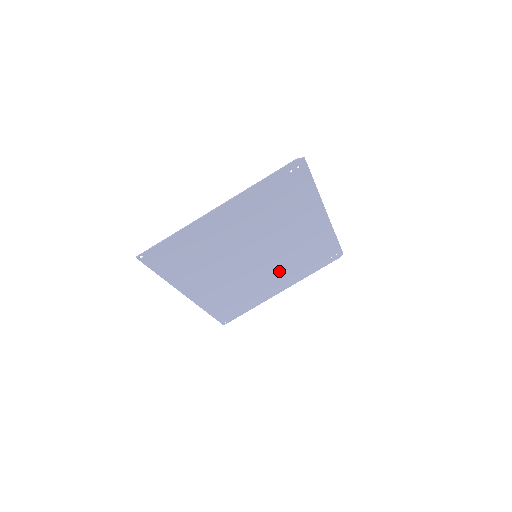
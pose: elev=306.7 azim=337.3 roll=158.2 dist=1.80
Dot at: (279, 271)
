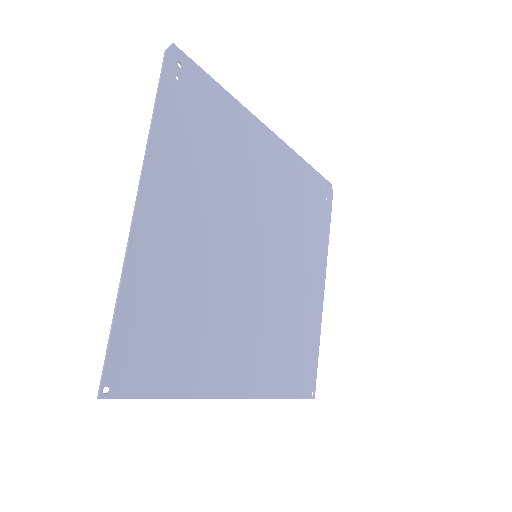
Dot at: (297, 260)
